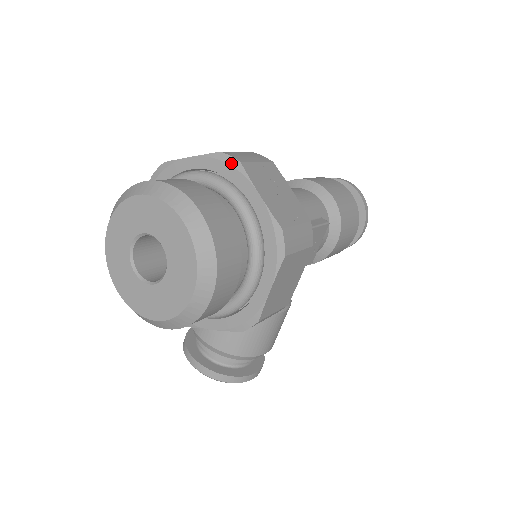
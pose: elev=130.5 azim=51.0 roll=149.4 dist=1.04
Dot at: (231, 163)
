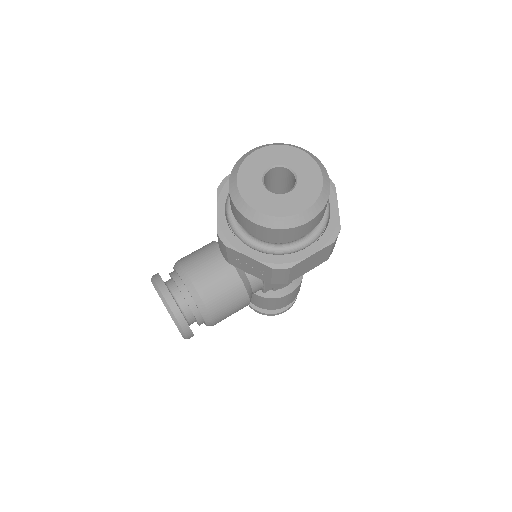
Dot at: (330, 182)
